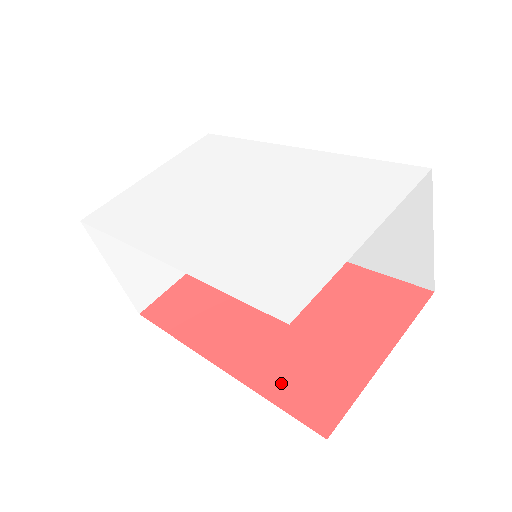
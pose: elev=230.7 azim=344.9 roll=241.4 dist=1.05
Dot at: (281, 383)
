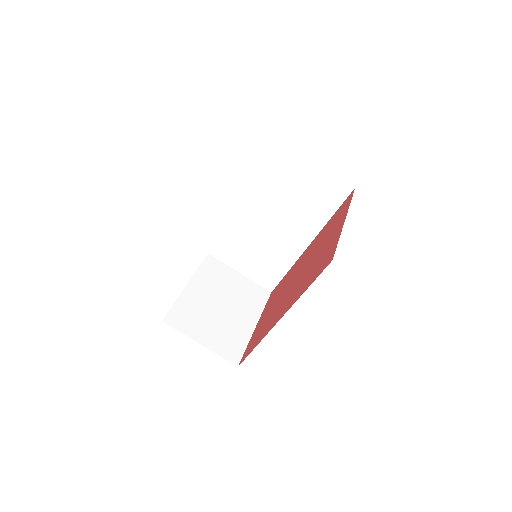
Dot at: (308, 282)
